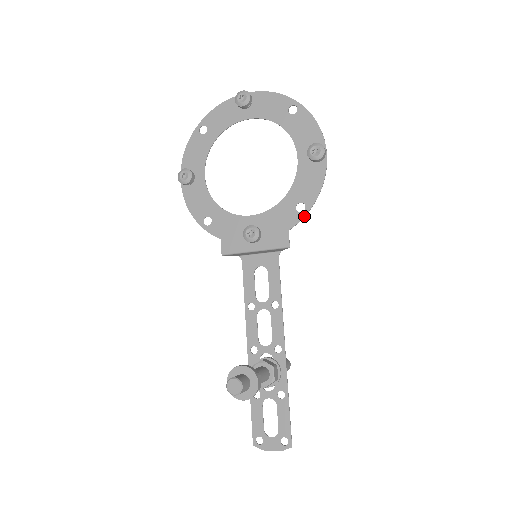
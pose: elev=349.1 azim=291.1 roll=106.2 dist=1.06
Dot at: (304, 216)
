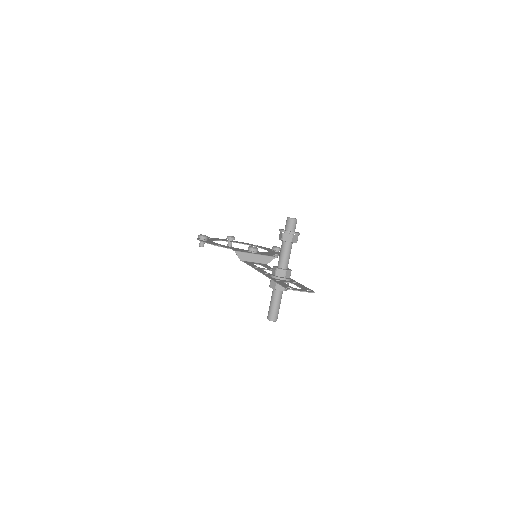
Dot at: occluded
